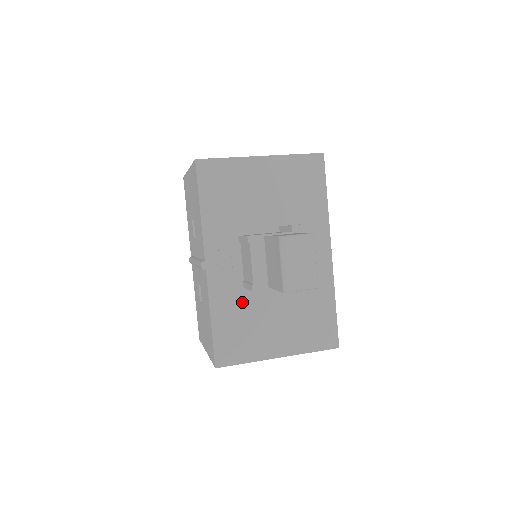
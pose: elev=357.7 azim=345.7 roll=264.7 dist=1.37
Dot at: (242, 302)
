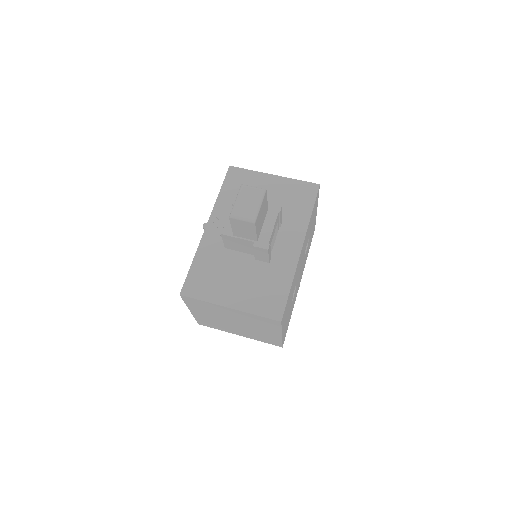
Dot at: (220, 258)
